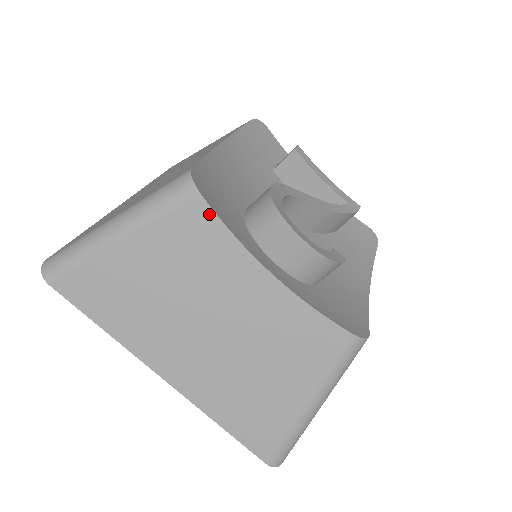
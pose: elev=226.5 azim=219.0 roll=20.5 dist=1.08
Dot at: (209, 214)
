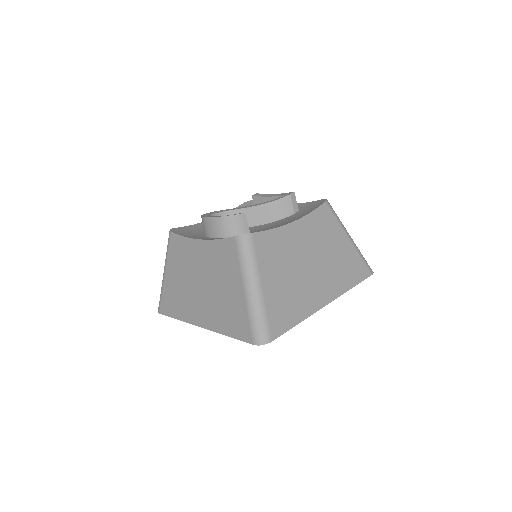
Dot at: (176, 237)
